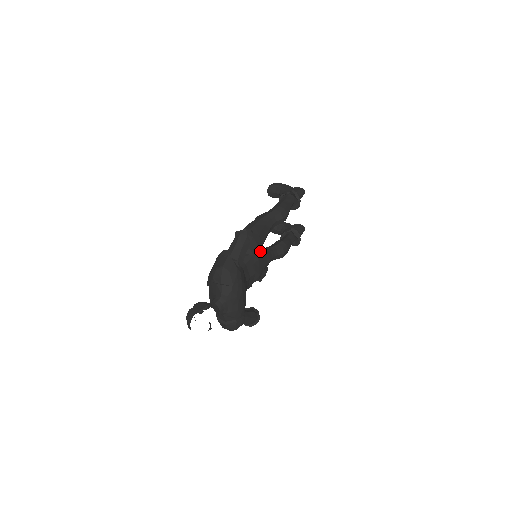
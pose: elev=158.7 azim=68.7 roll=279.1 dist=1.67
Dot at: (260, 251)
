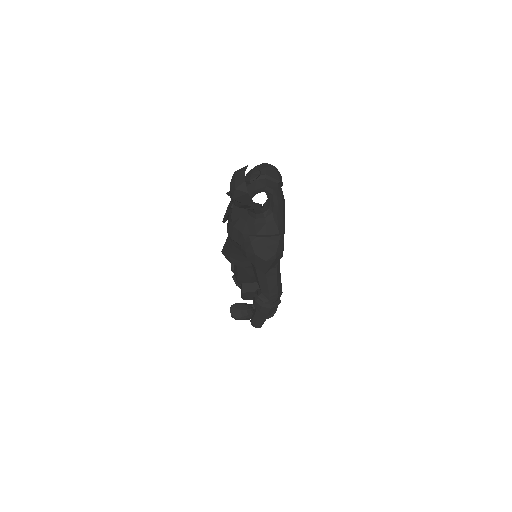
Dot at: occluded
